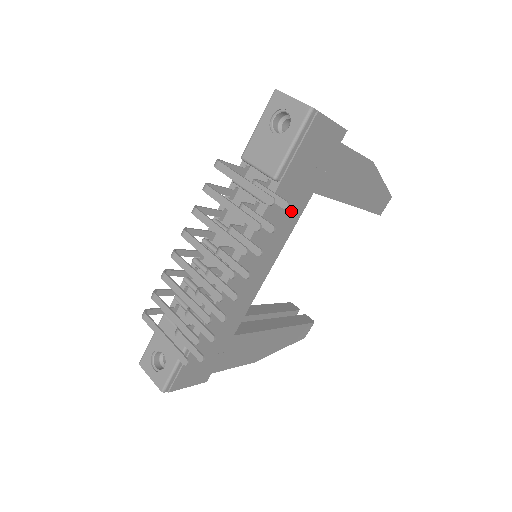
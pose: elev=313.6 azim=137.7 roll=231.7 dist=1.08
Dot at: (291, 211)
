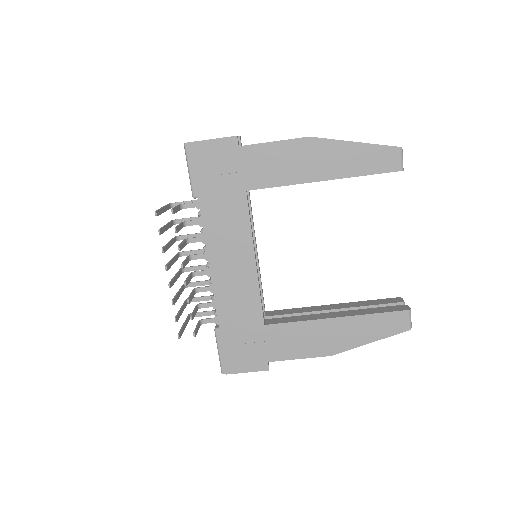
Dot at: (233, 212)
